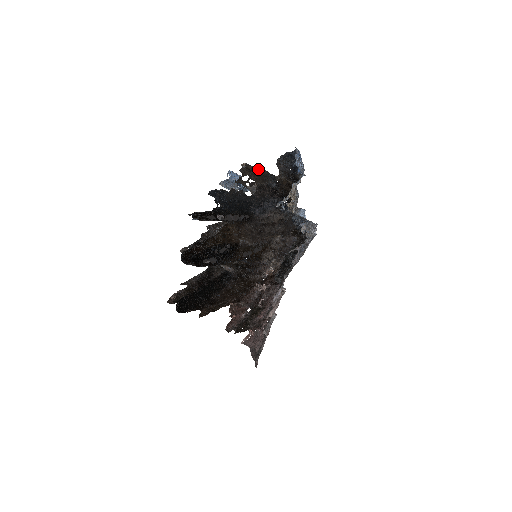
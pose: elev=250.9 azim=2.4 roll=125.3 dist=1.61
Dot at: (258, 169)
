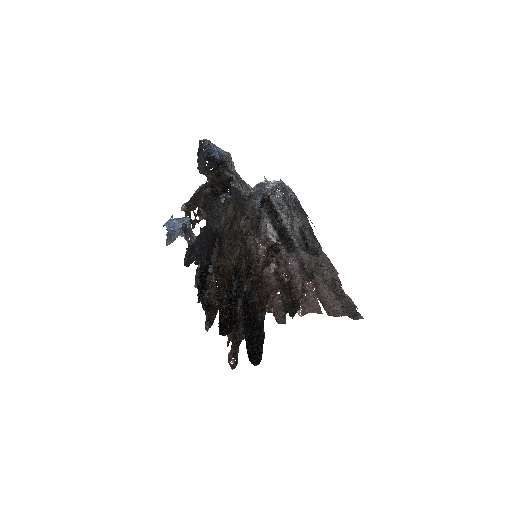
Dot at: (193, 196)
